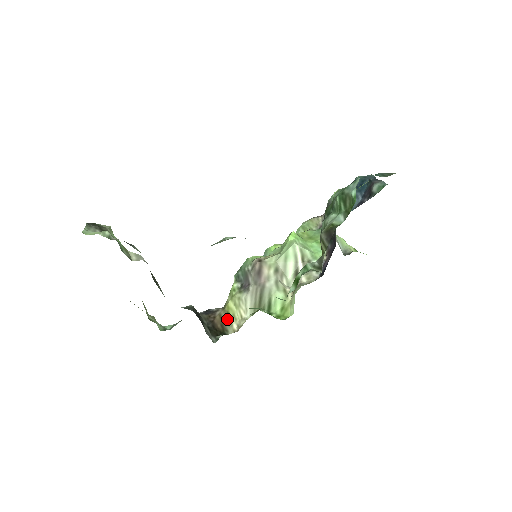
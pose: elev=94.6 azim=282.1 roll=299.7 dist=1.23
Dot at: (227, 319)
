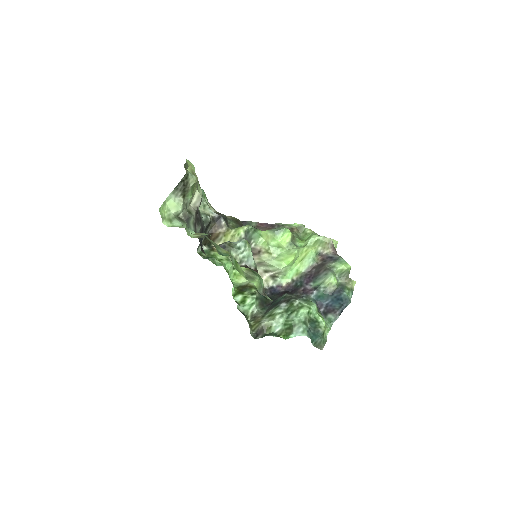
Dot at: (220, 238)
